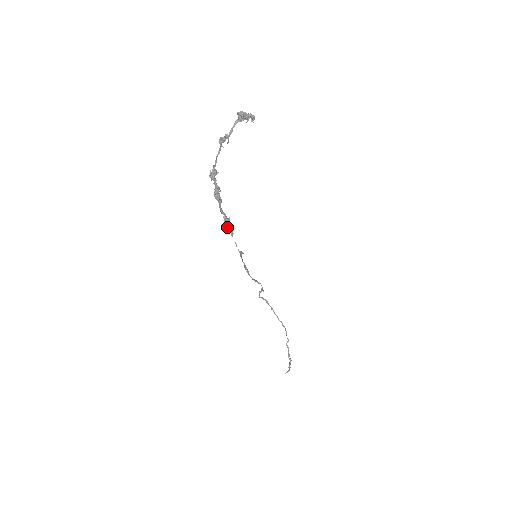
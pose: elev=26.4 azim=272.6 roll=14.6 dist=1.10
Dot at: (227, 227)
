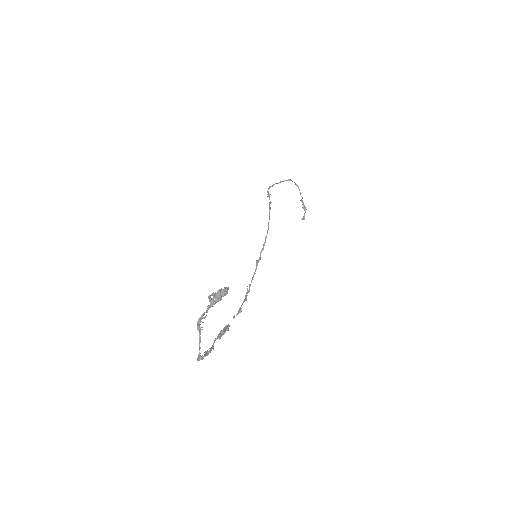
Dot at: (223, 334)
